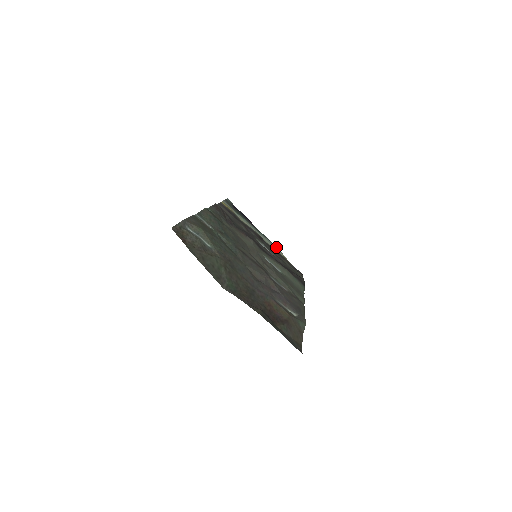
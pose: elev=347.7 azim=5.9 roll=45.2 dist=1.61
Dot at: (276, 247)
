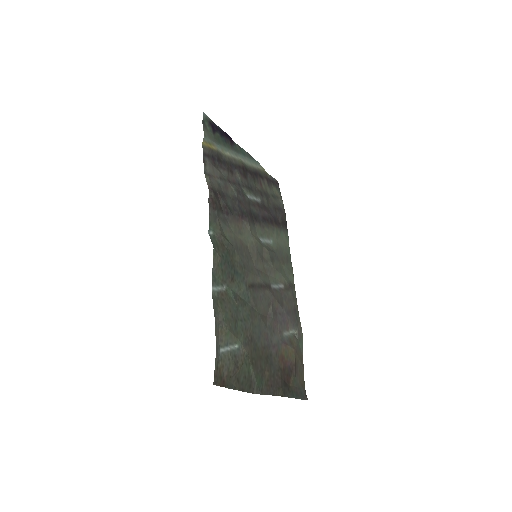
Dot at: (256, 161)
